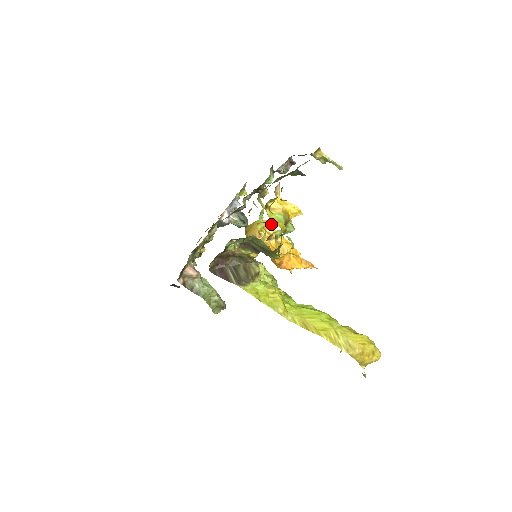
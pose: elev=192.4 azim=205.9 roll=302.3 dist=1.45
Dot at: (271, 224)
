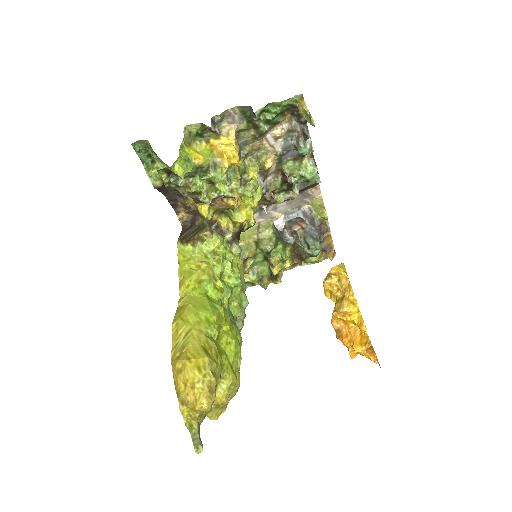
Dot at: (343, 268)
